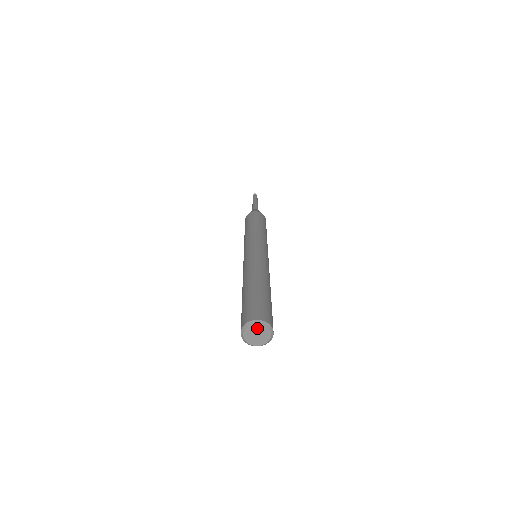
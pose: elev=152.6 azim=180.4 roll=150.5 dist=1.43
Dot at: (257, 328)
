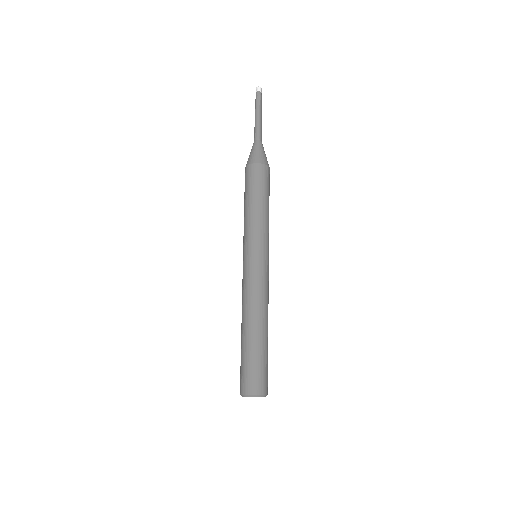
Dot at: occluded
